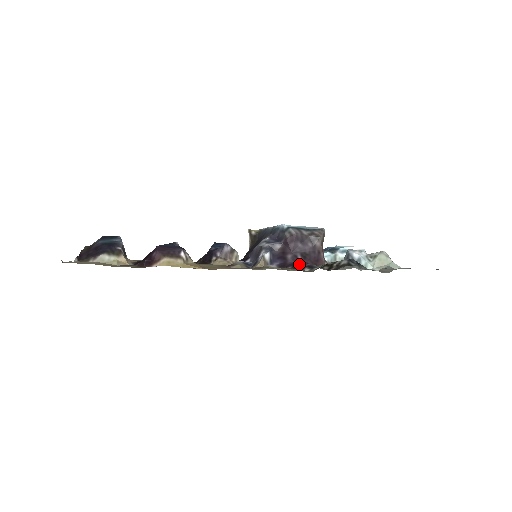
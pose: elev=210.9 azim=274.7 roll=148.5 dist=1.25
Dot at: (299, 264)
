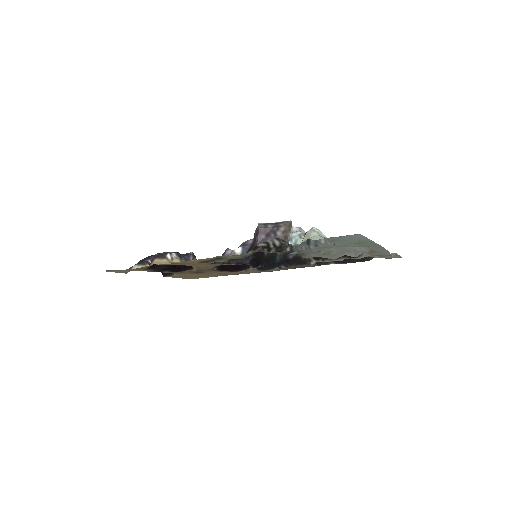
Dot at: occluded
